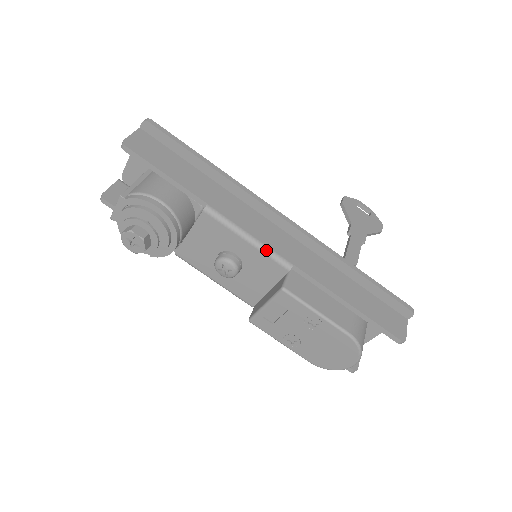
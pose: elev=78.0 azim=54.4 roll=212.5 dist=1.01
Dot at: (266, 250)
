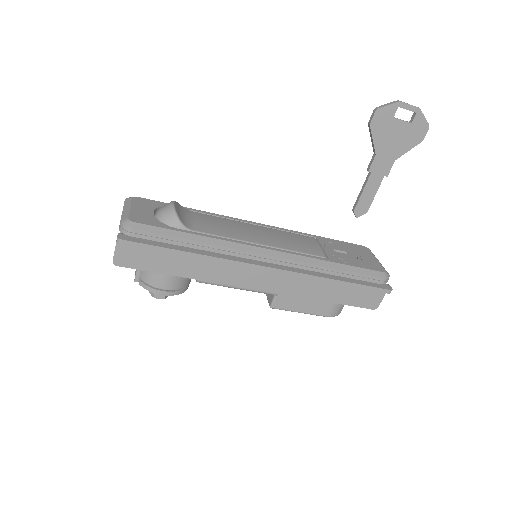
Dot at: (253, 291)
